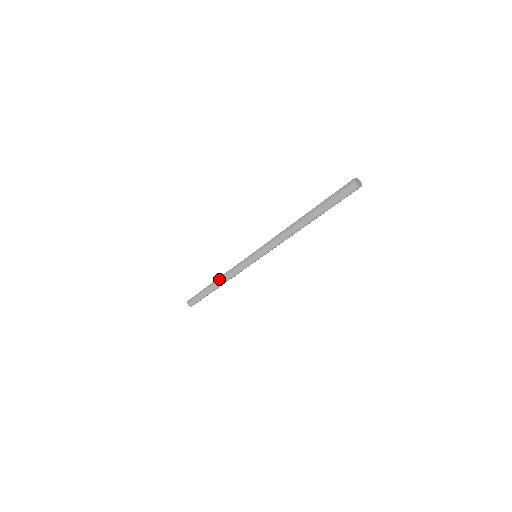
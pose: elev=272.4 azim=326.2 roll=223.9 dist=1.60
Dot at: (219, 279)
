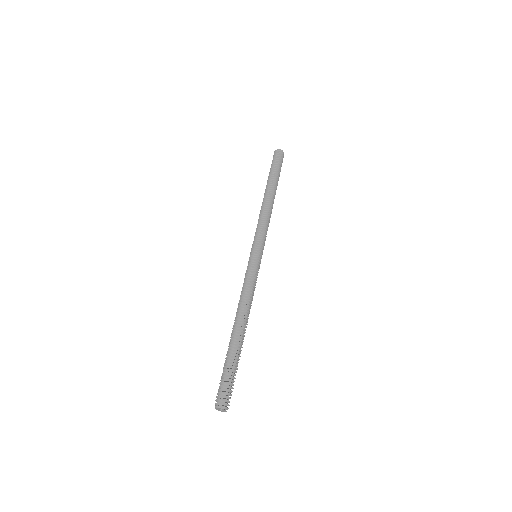
Dot at: (264, 201)
